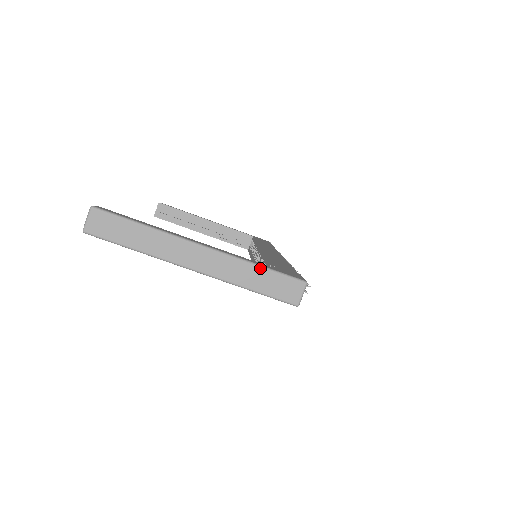
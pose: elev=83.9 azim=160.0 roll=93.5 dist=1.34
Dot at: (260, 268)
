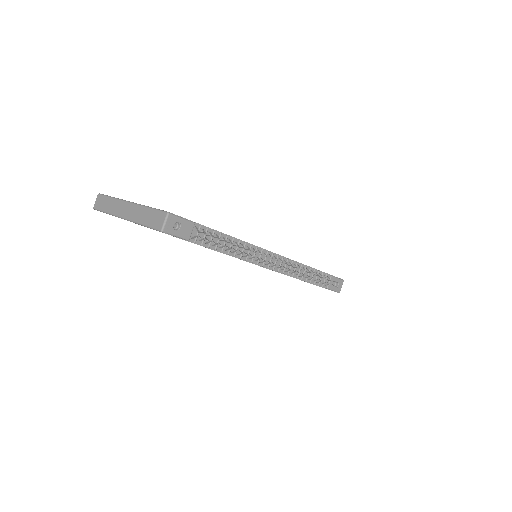
Dot at: (148, 208)
